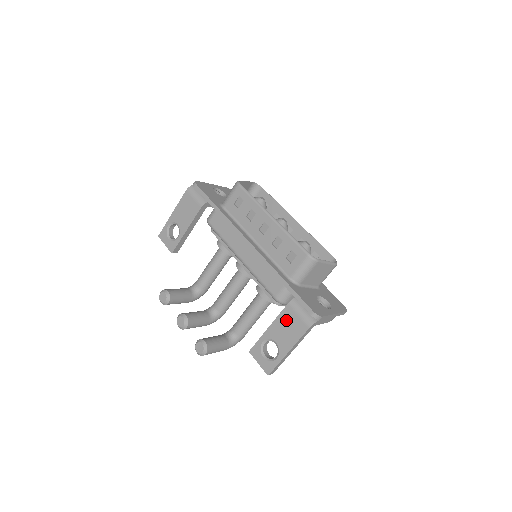
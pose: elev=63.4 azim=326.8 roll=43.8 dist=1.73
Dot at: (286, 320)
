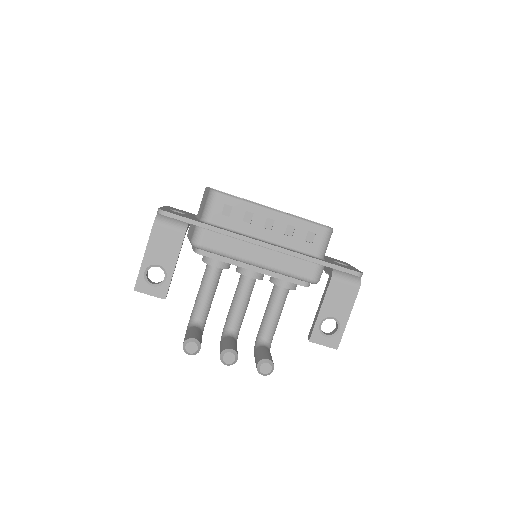
Dot at: (335, 293)
